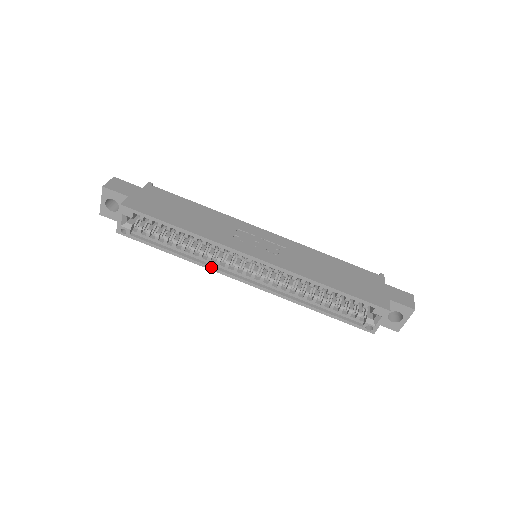
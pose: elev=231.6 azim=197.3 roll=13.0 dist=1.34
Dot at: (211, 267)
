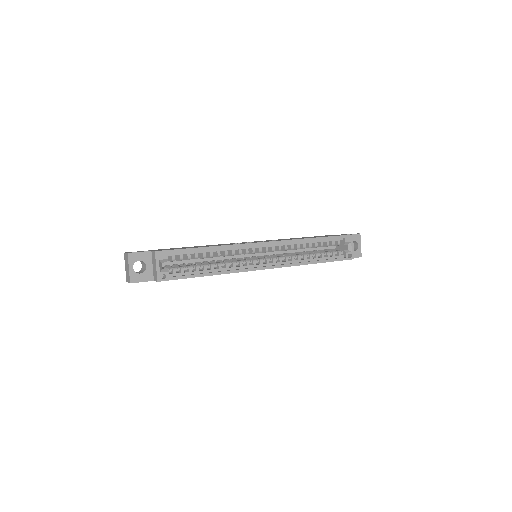
Dot at: (239, 270)
